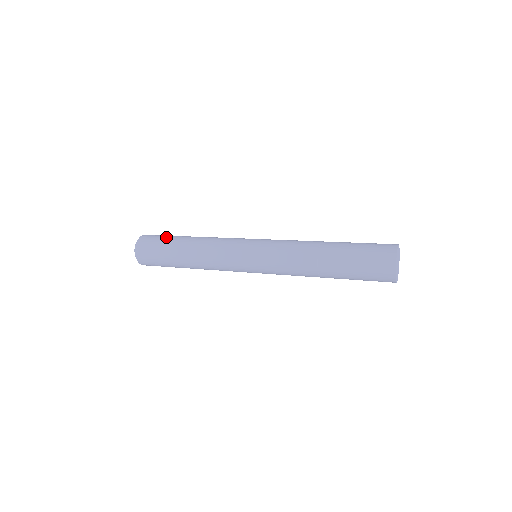
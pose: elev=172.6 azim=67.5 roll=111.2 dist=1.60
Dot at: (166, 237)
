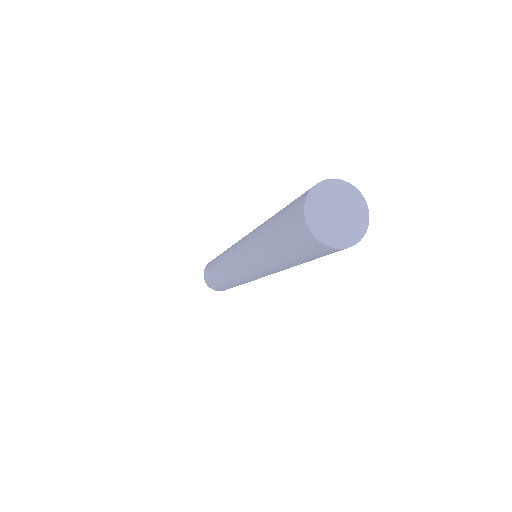
Dot at: occluded
